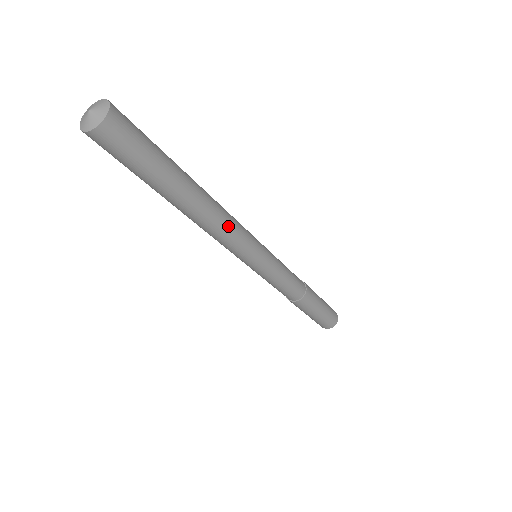
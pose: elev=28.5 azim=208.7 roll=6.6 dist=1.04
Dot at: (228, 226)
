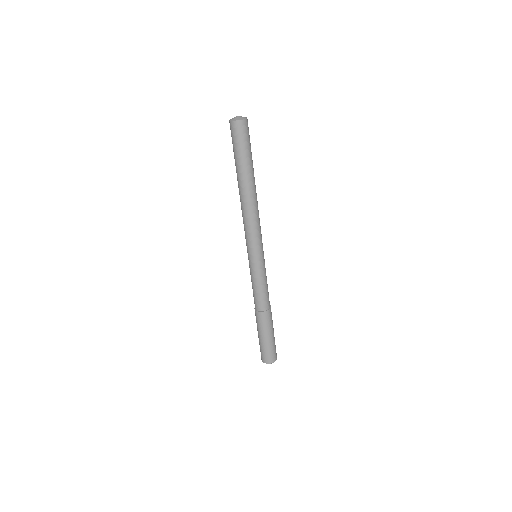
Dot at: (256, 217)
